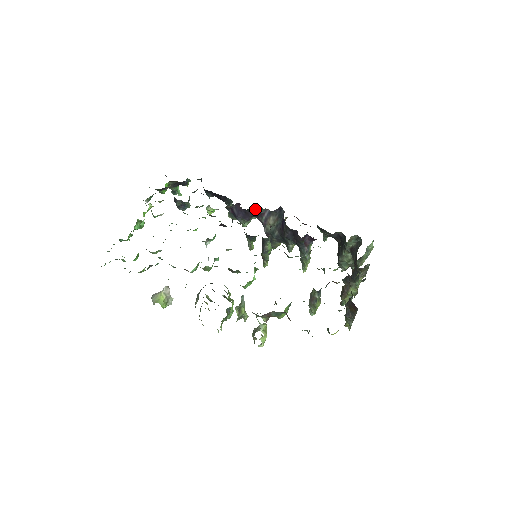
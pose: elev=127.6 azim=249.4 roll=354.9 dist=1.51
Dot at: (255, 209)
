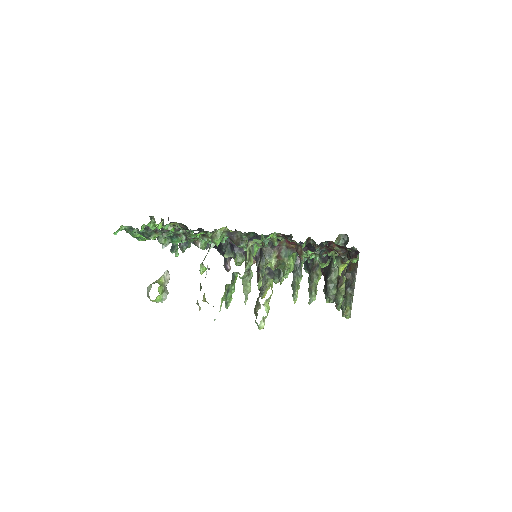
Dot at: occluded
